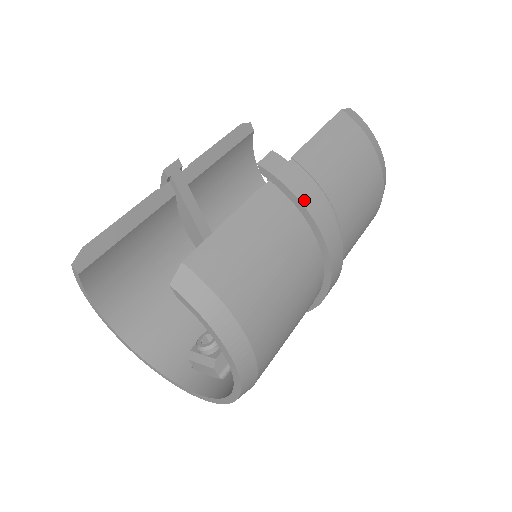
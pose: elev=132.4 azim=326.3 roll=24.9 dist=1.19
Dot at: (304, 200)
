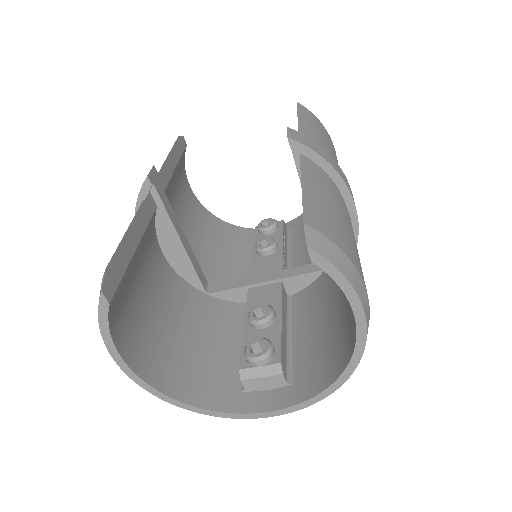
Dot at: (335, 167)
